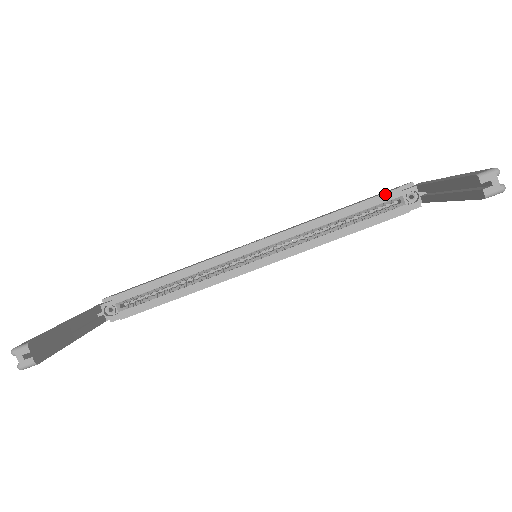
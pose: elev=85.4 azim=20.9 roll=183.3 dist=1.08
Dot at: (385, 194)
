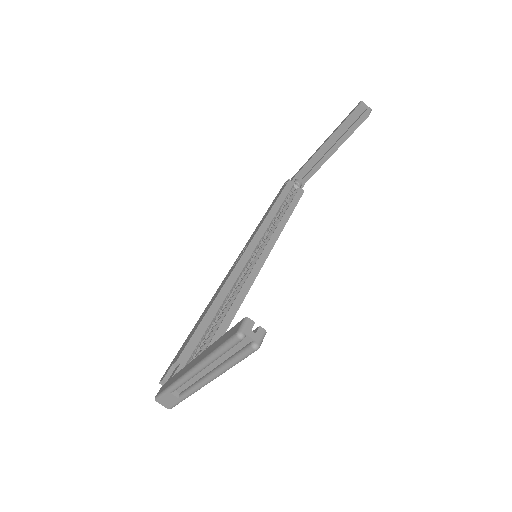
Dot at: (286, 186)
